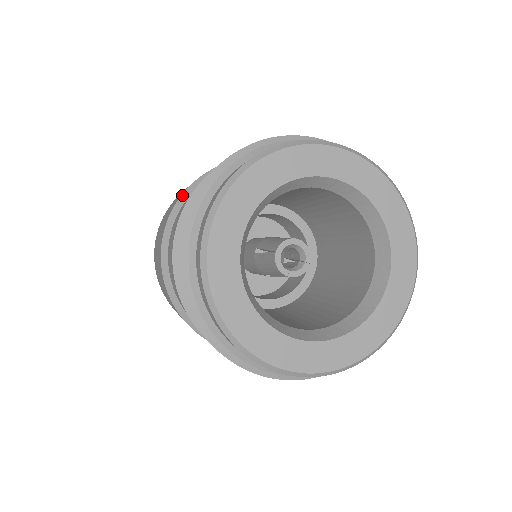
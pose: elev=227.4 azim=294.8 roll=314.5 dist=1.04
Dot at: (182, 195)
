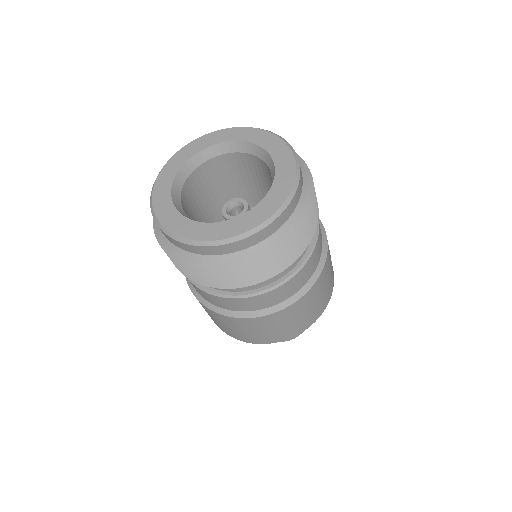
Dot at: occluded
